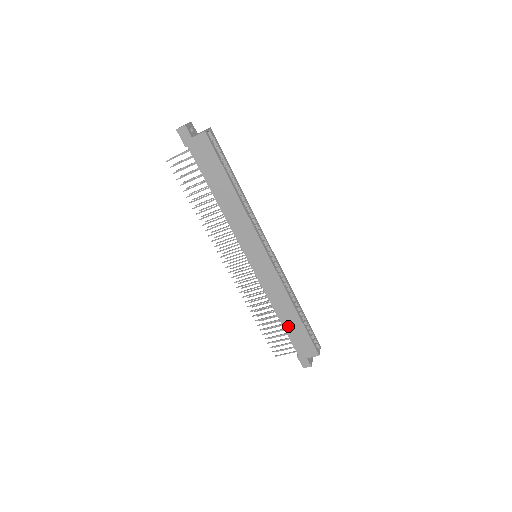
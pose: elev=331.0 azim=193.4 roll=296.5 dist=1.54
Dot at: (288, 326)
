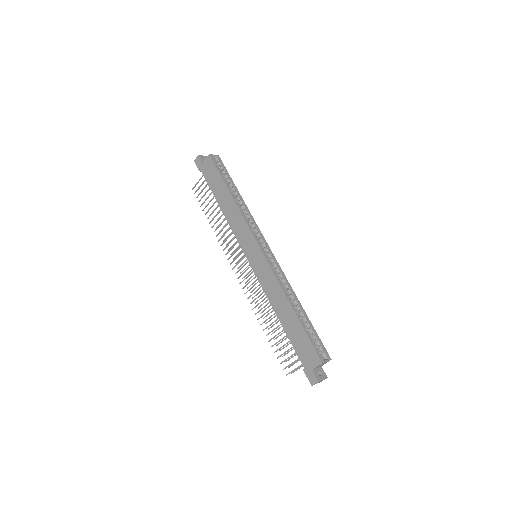
Dot at: (288, 328)
